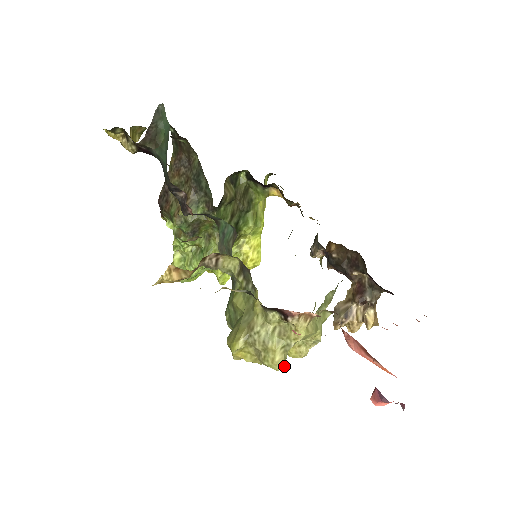
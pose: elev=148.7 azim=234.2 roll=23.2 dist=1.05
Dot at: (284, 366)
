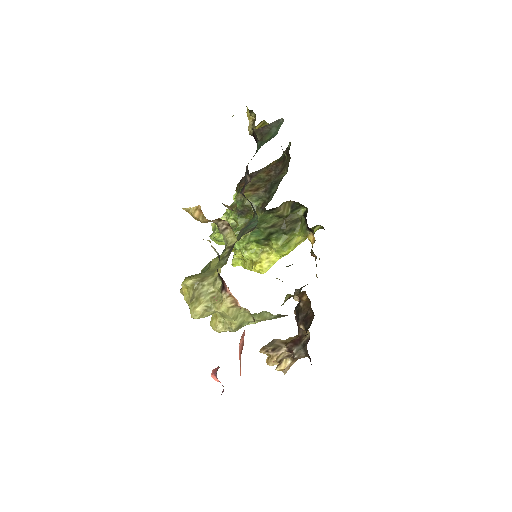
Dot at: (198, 318)
